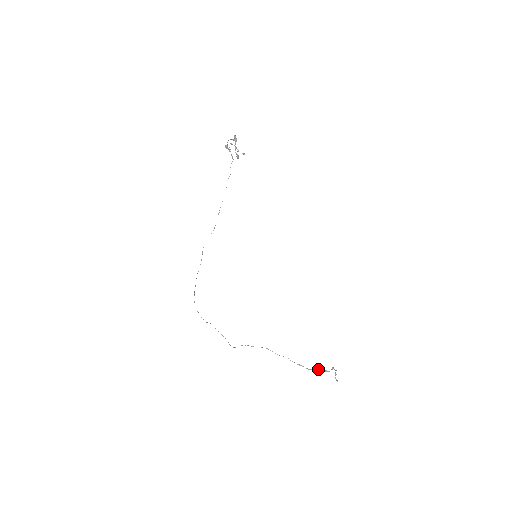
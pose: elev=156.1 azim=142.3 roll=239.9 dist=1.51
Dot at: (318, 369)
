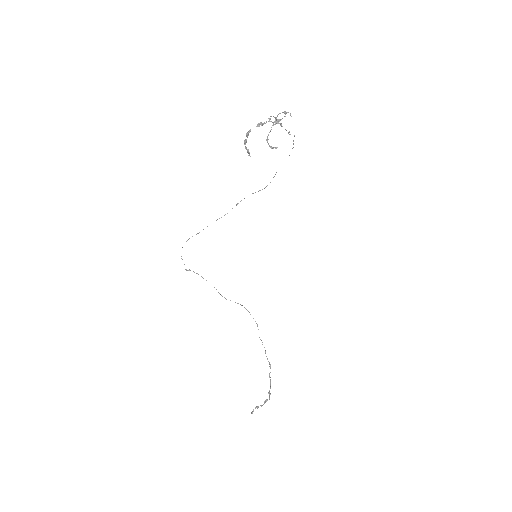
Dot at: (270, 384)
